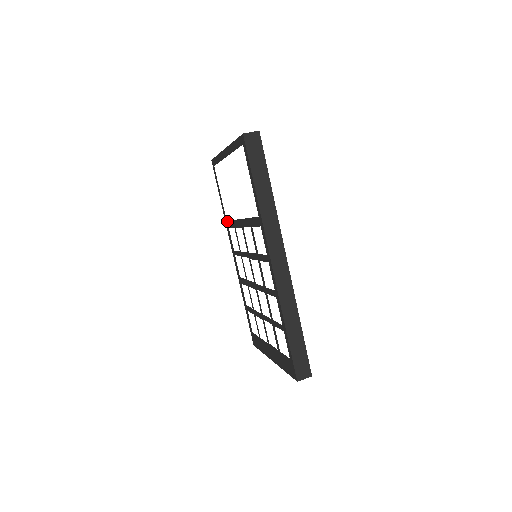
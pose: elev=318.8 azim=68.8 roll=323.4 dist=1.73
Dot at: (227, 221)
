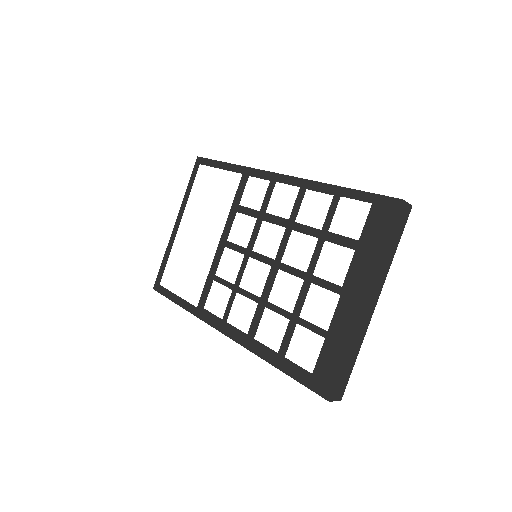
Dot at: (198, 304)
